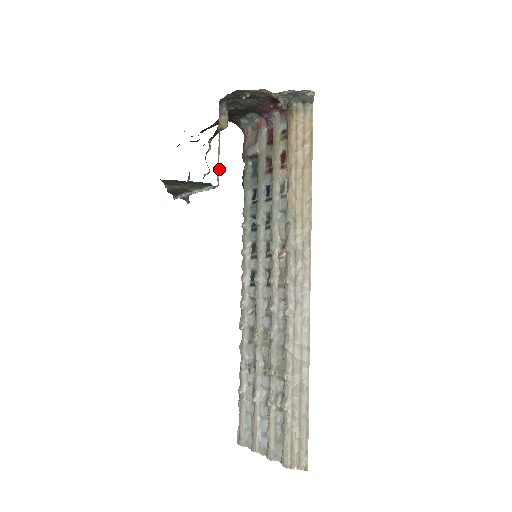
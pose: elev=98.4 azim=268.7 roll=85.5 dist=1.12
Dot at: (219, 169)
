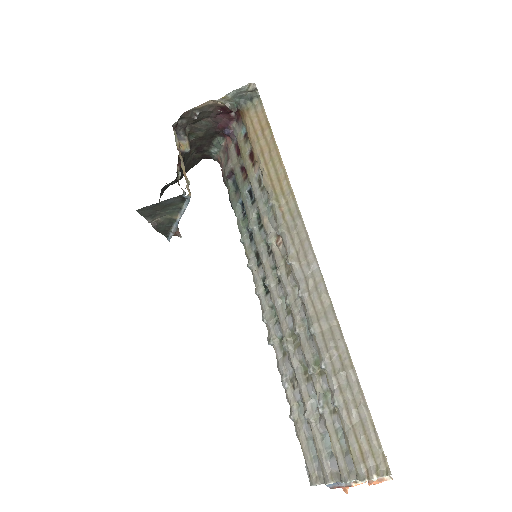
Dot at: (188, 182)
